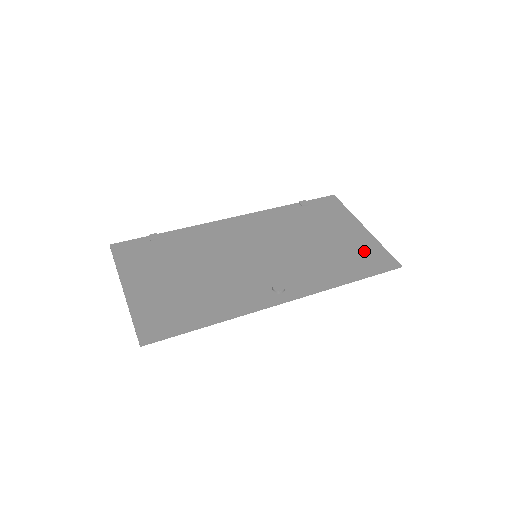
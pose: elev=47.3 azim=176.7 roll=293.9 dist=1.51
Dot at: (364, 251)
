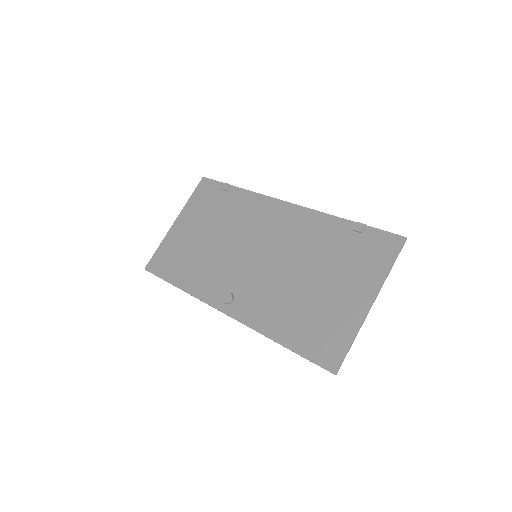
Dot at: (329, 327)
